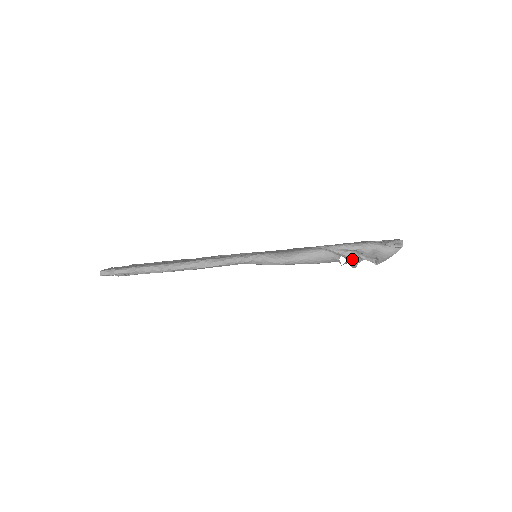
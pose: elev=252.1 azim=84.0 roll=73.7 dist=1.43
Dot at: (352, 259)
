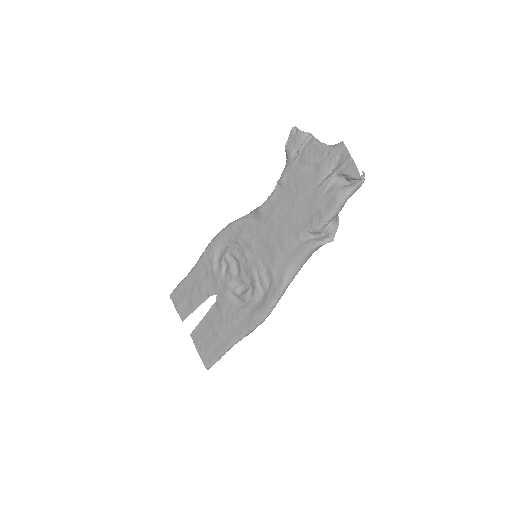
Dot at: (335, 219)
